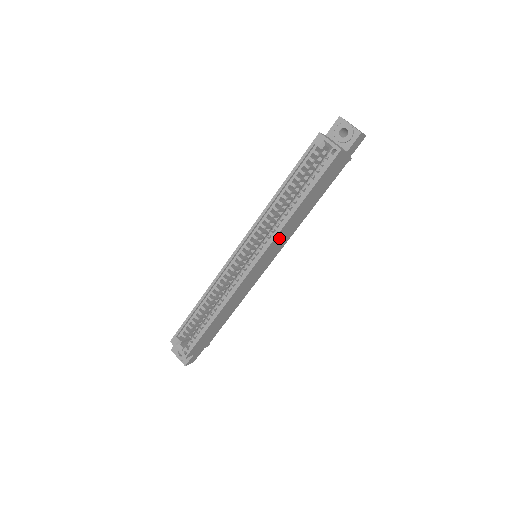
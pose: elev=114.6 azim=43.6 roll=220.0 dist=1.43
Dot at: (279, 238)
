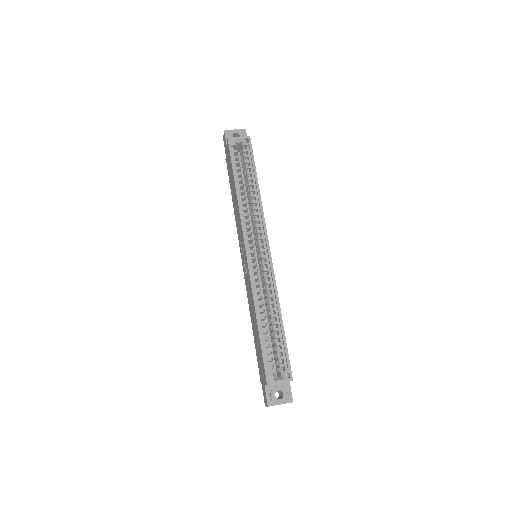
Dot at: occluded
